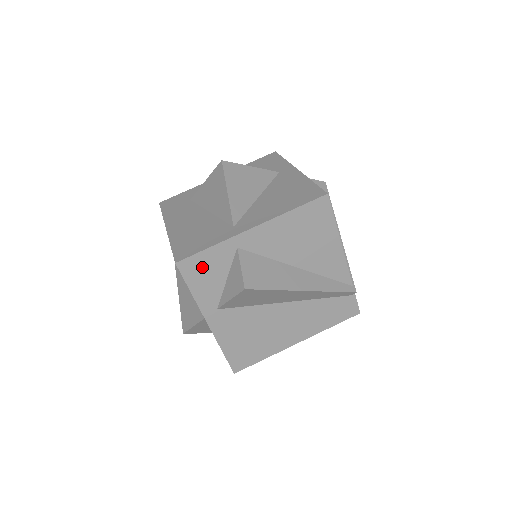
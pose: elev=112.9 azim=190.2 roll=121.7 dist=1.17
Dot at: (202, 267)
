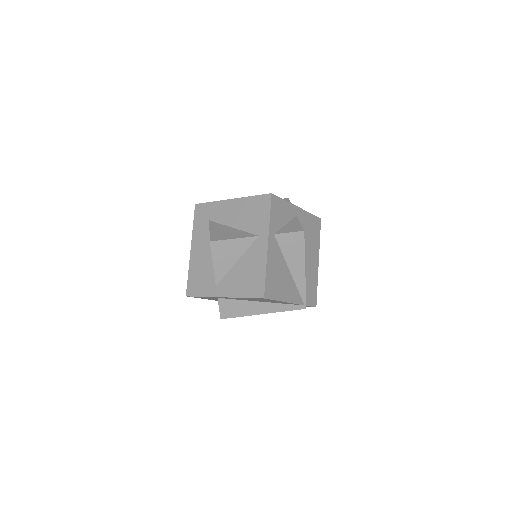
Dot at: (202, 297)
